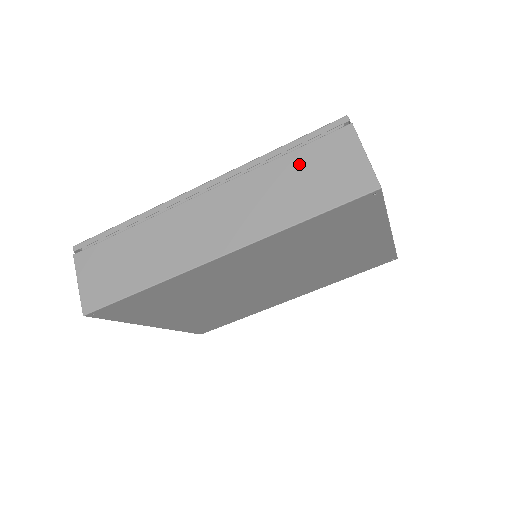
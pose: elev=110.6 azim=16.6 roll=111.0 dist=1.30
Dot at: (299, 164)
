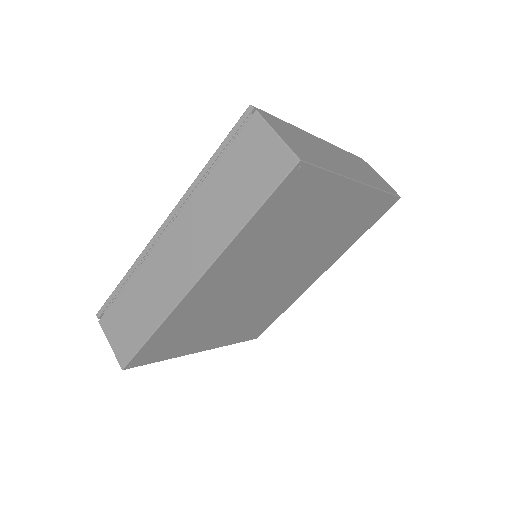
Dot at: (228, 169)
